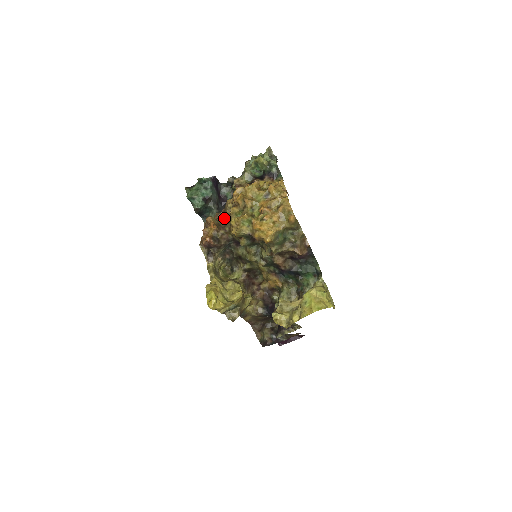
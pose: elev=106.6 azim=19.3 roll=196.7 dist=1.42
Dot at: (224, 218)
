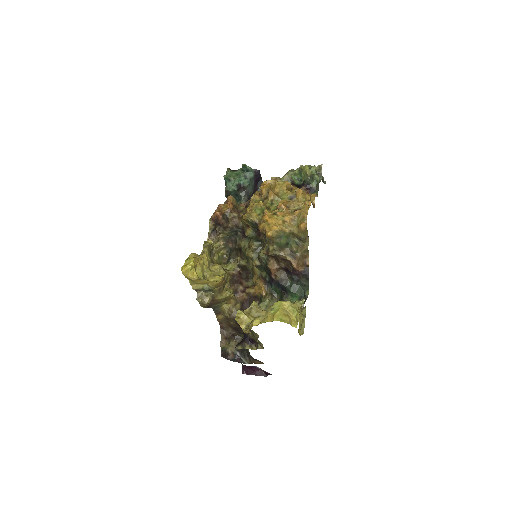
Dot at: occluded
